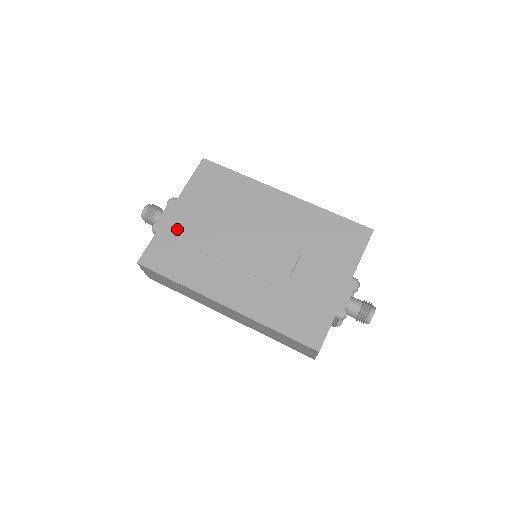
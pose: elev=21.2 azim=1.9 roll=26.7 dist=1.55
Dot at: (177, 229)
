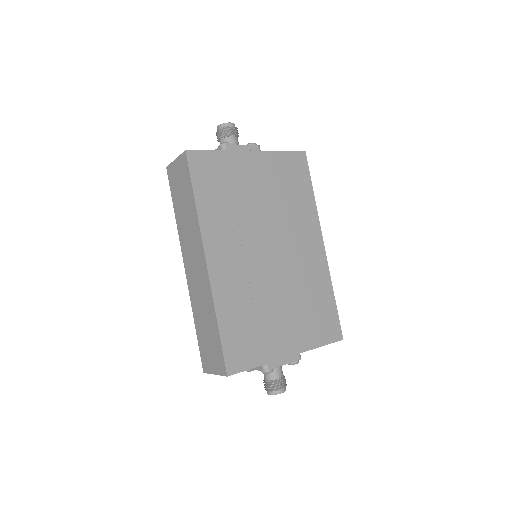
Dot at: (238, 169)
